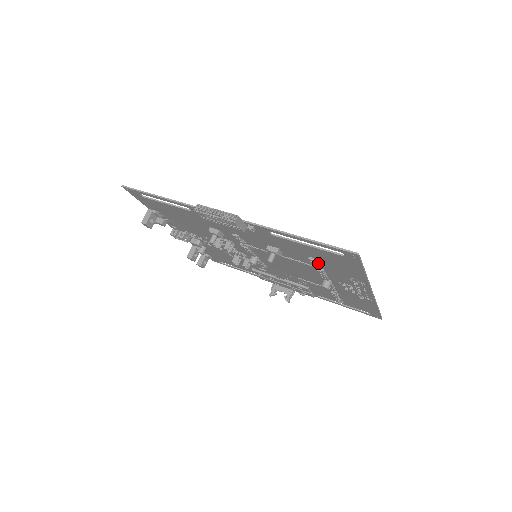
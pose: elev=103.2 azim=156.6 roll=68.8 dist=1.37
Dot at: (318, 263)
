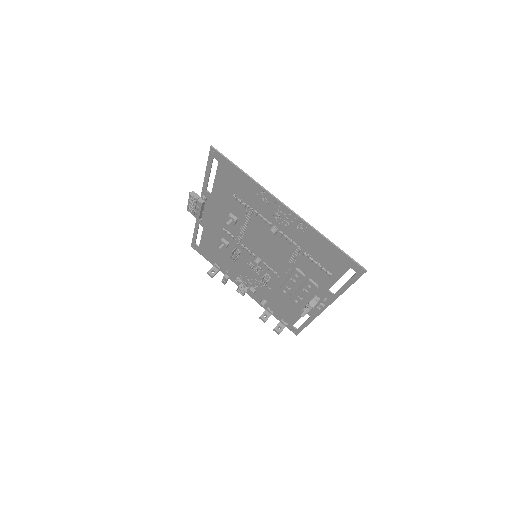
Dot at: (242, 201)
